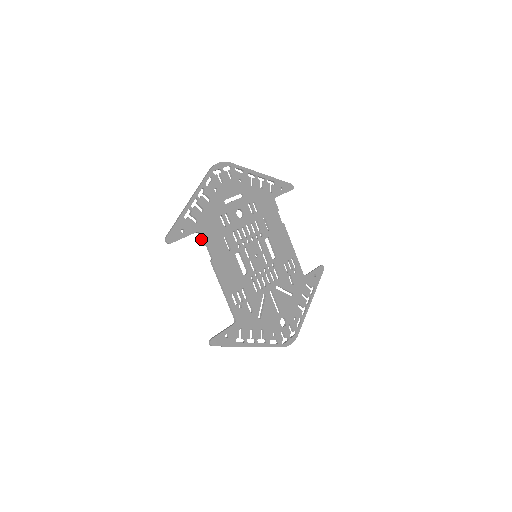
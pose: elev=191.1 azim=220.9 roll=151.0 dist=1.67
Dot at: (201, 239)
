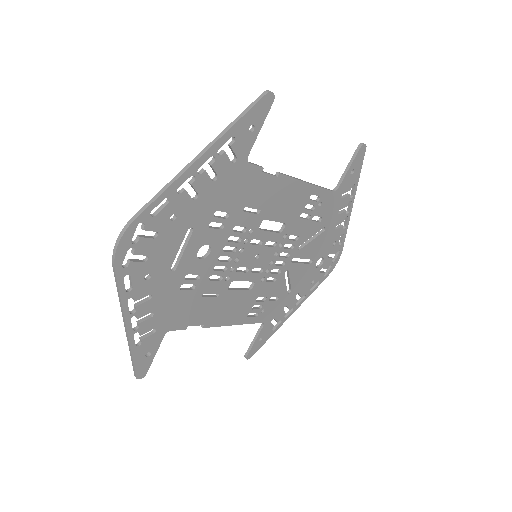
Dot at: (175, 329)
